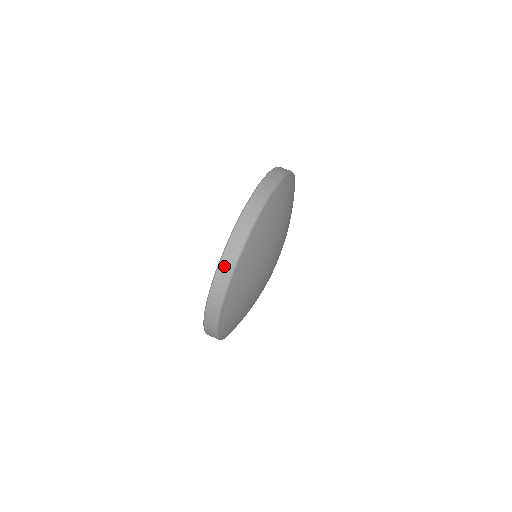
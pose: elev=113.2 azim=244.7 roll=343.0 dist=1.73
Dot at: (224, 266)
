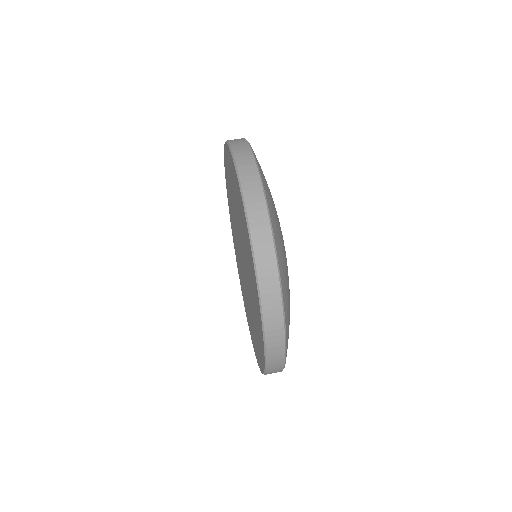
Dot at: (273, 351)
